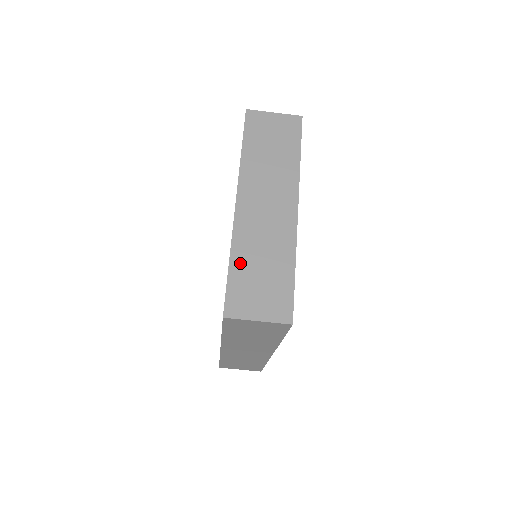
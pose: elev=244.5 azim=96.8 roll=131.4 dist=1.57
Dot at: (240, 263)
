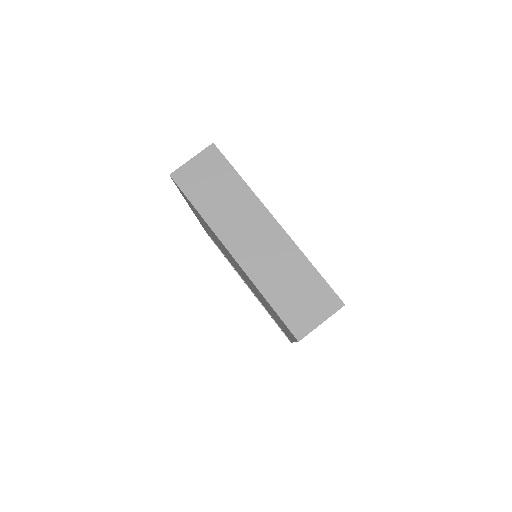
Dot at: (275, 295)
